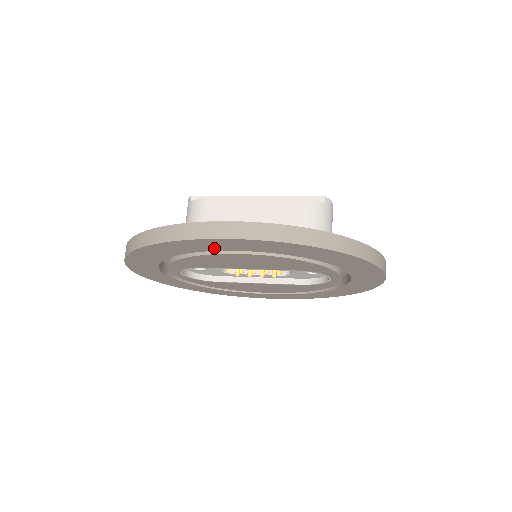
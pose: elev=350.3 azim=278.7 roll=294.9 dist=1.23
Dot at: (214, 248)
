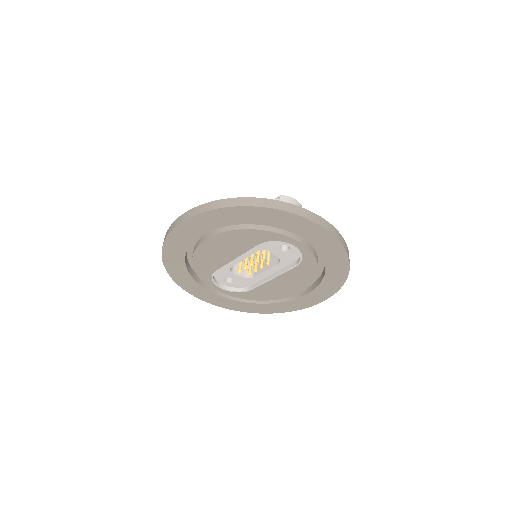
Dot at: (186, 241)
